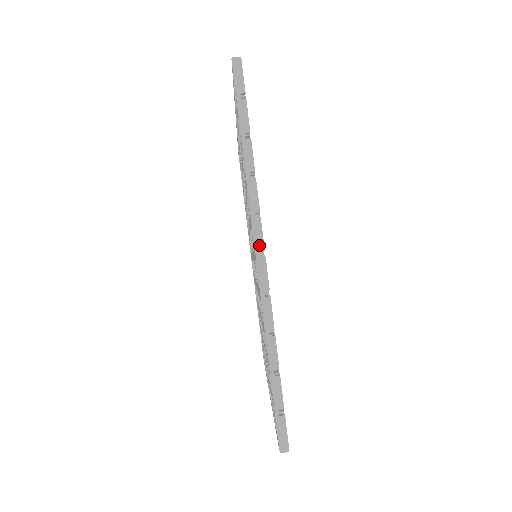
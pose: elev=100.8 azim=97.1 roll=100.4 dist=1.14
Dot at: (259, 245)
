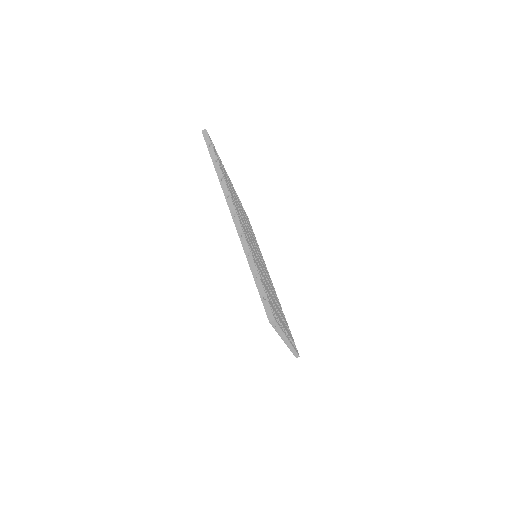
Dot at: (287, 342)
